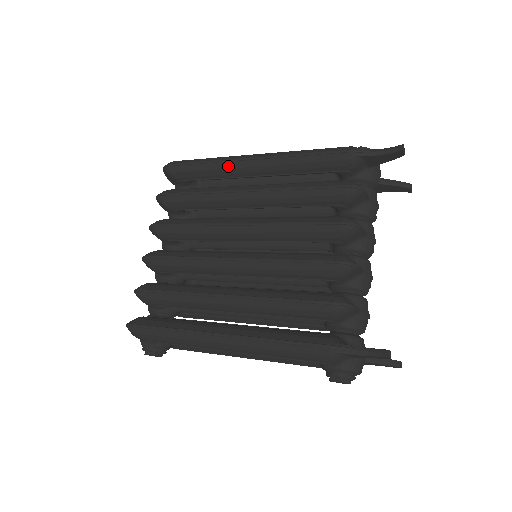
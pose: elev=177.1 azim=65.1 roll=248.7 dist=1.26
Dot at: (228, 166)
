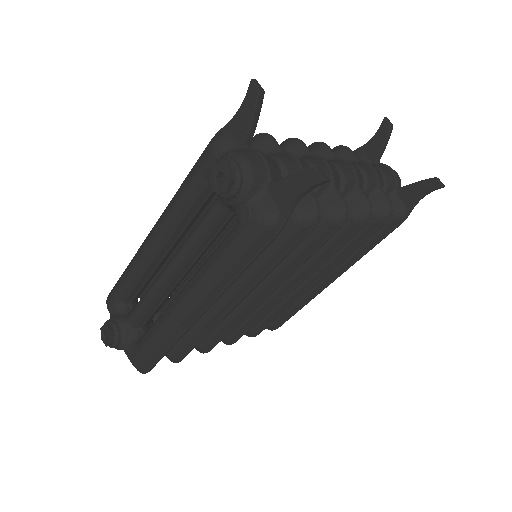
Dot at: occluded
